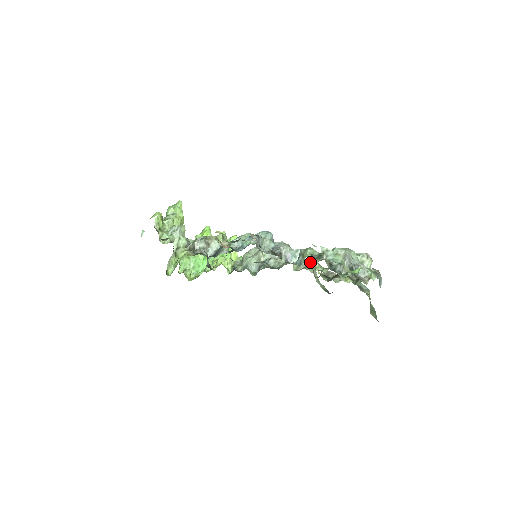
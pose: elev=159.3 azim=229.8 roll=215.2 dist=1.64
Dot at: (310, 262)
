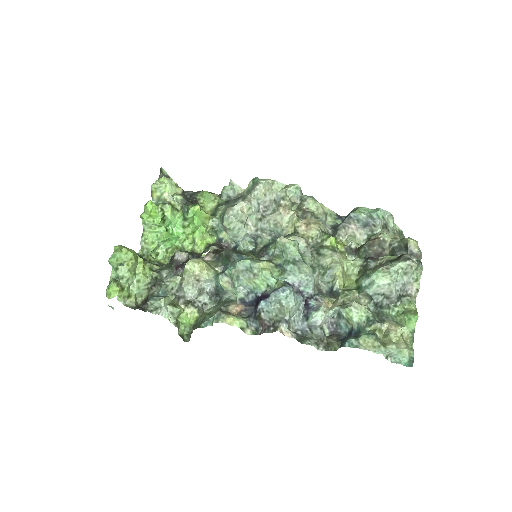
Dot at: (343, 286)
